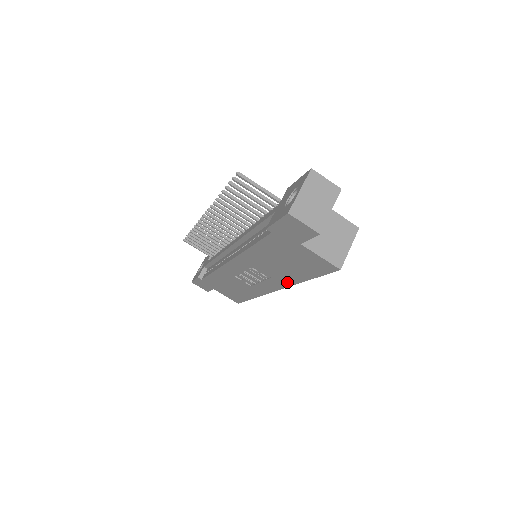
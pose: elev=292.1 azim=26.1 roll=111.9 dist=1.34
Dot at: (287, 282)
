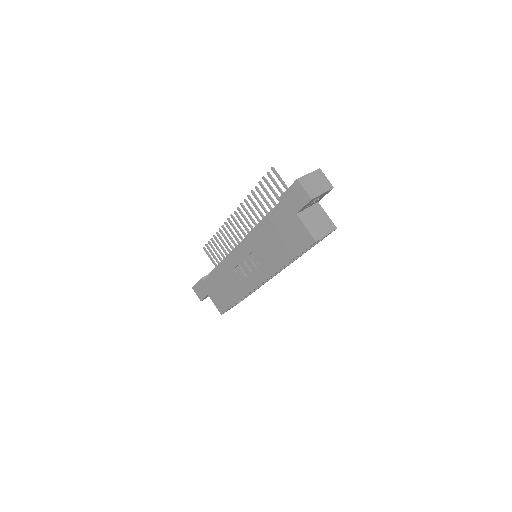
Dot at: (273, 269)
